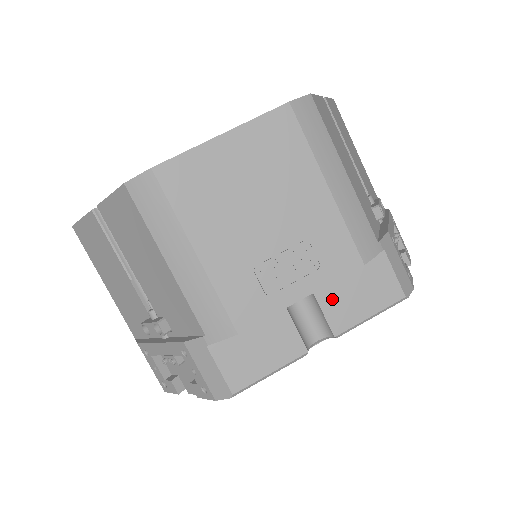
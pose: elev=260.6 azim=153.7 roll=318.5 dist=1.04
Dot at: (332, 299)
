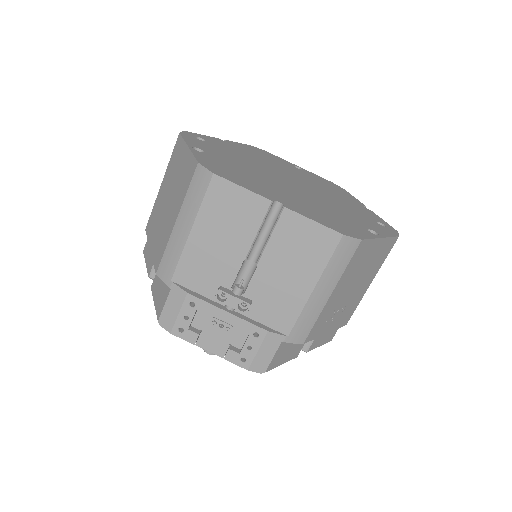
Dot at: occluded
